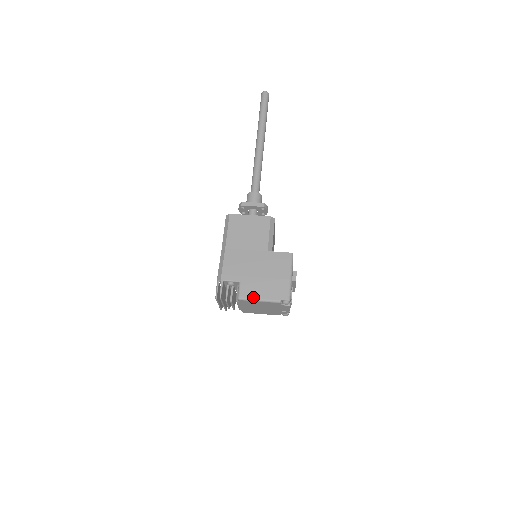
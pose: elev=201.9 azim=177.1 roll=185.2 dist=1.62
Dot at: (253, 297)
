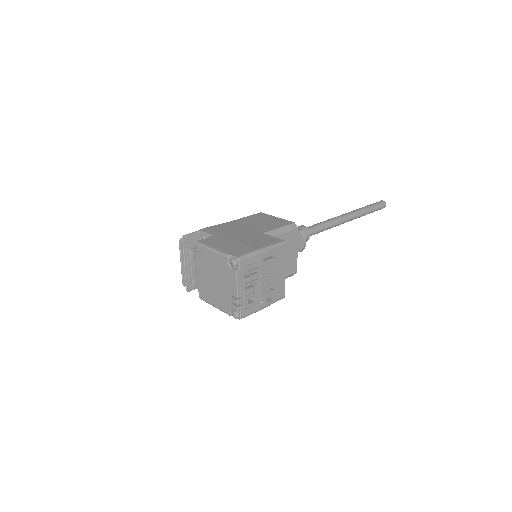
Dot at: (209, 245)
